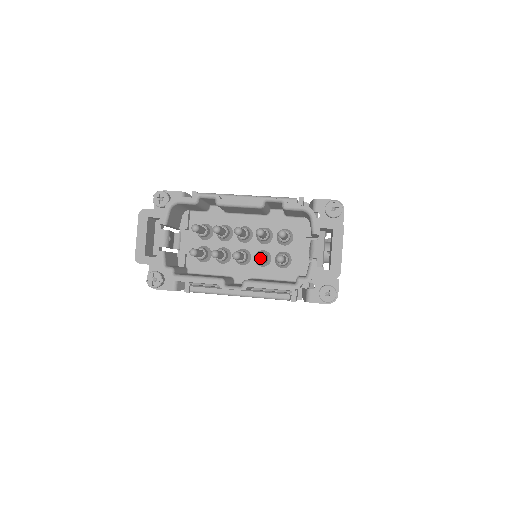
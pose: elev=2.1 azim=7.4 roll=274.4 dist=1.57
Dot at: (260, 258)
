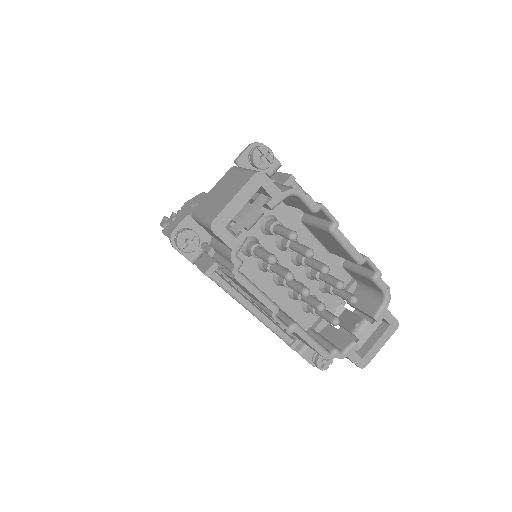
Dot at: occluded
